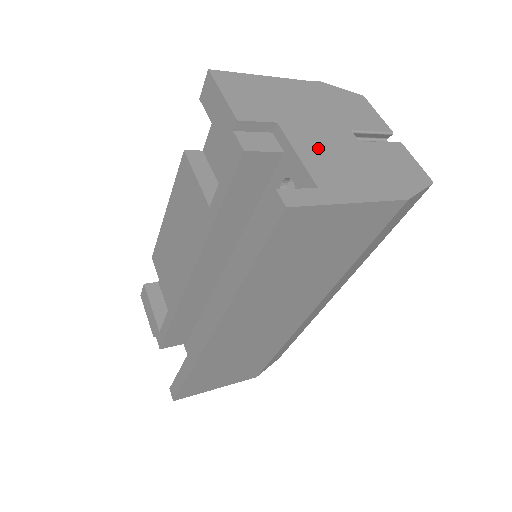
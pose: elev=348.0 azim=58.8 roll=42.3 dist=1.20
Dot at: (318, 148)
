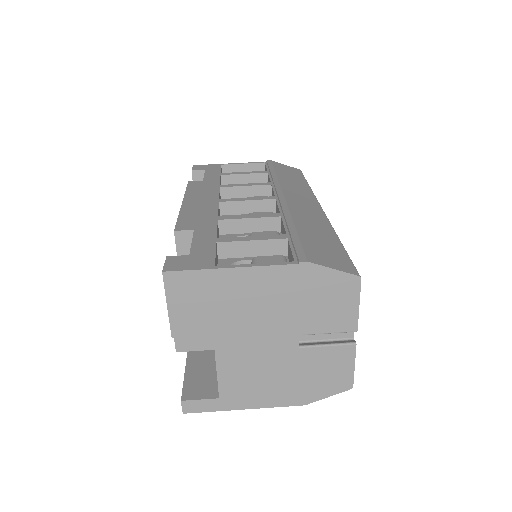
Dot at: (243, 361)
